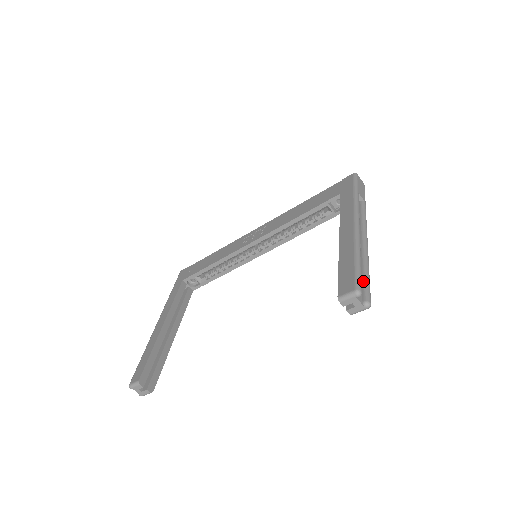
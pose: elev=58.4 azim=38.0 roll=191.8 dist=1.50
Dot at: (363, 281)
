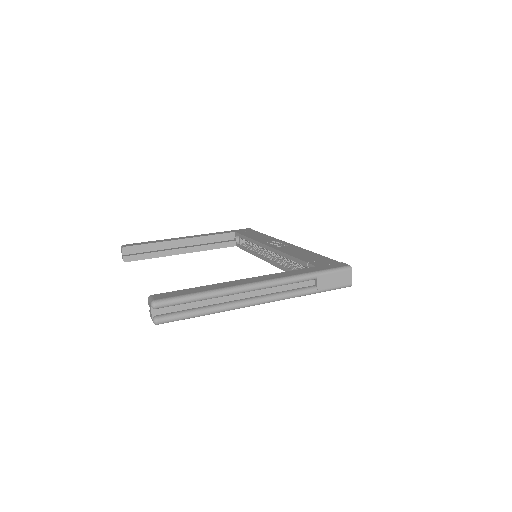
Dot at: (184, 310)
